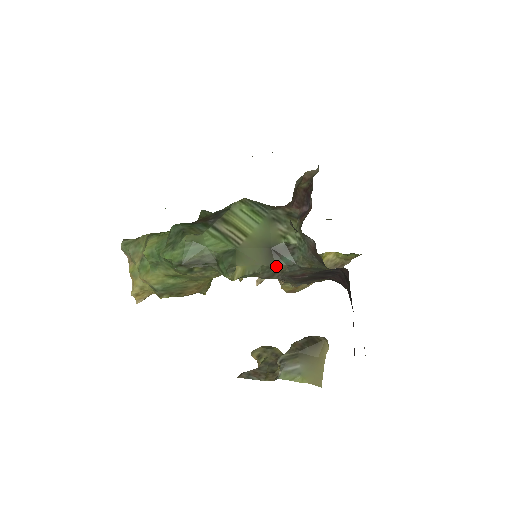
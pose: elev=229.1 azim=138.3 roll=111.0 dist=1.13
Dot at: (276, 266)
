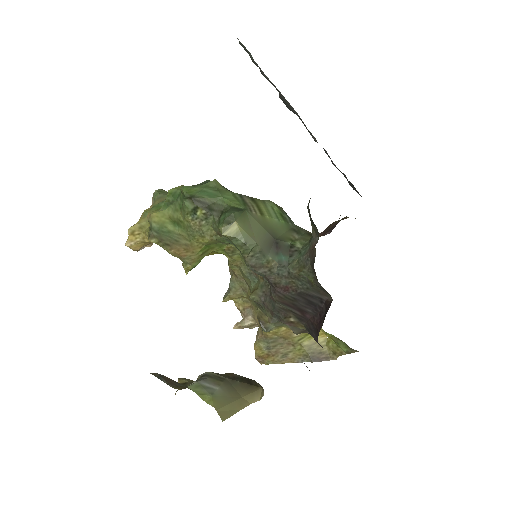
Dot at: (268, 257)
